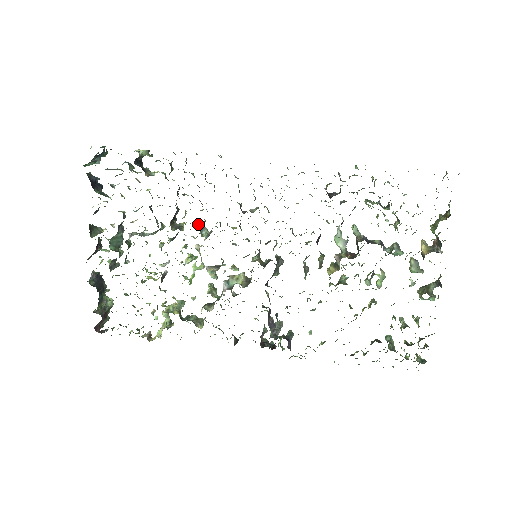
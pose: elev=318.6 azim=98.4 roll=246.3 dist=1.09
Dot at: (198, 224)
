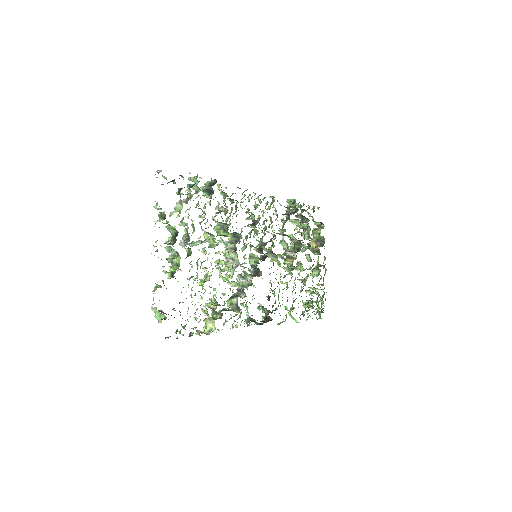
Dot at: occluded
